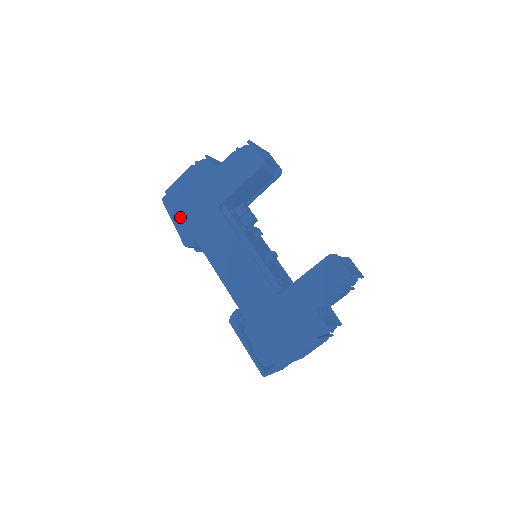
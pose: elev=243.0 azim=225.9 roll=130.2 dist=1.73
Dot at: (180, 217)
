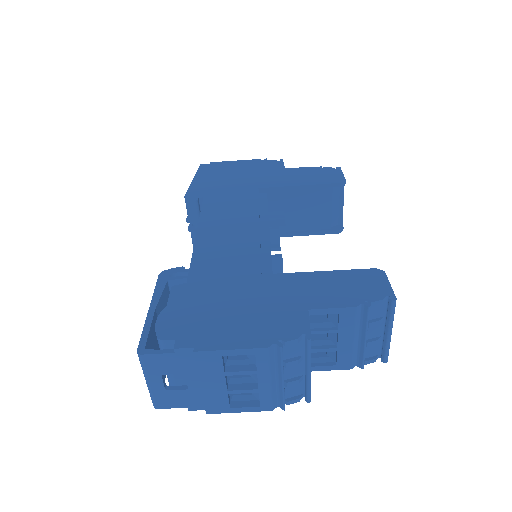
Dot at: (206, 179)
